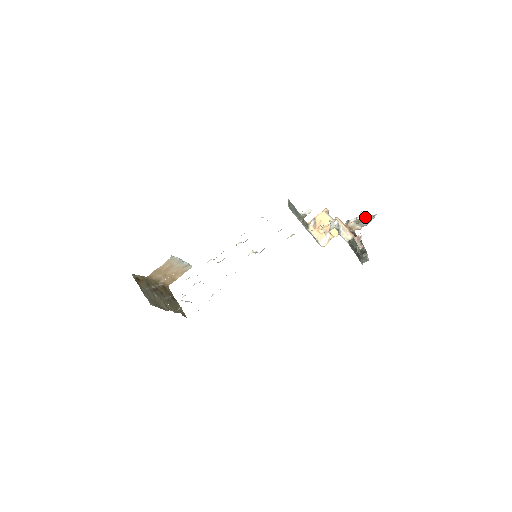
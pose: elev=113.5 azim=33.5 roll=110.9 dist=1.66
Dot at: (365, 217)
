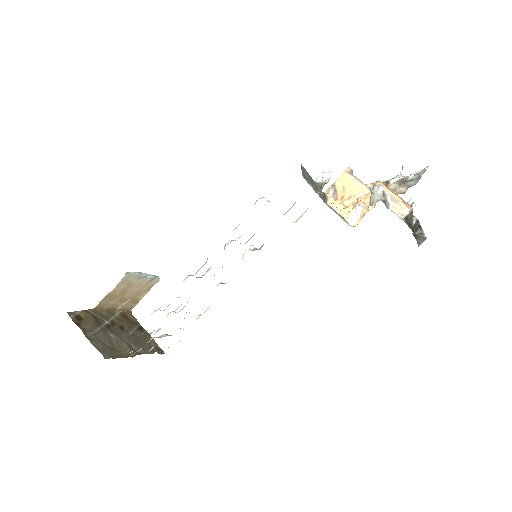
Dot at: (414, 173)
